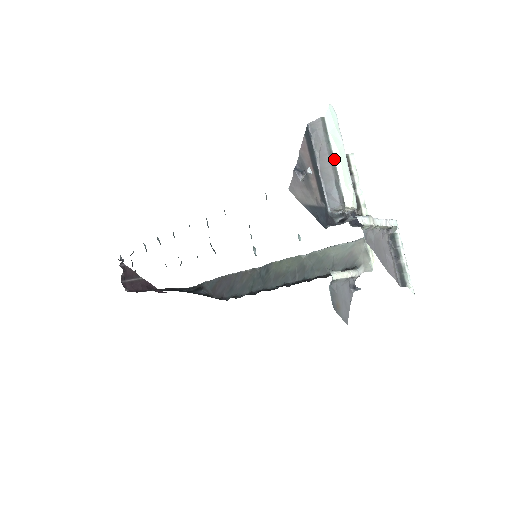
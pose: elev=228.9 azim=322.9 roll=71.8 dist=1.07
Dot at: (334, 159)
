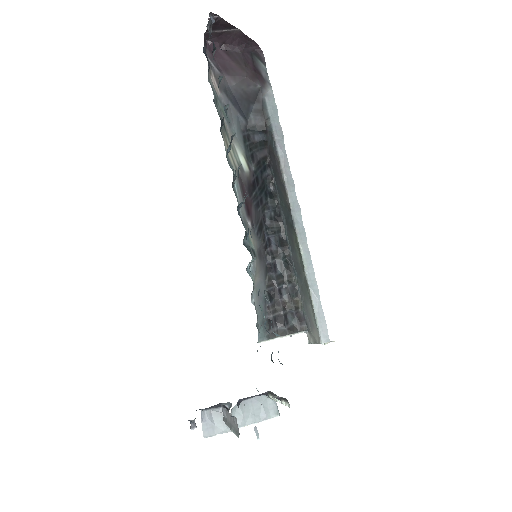
Dot at: (230, 429)
